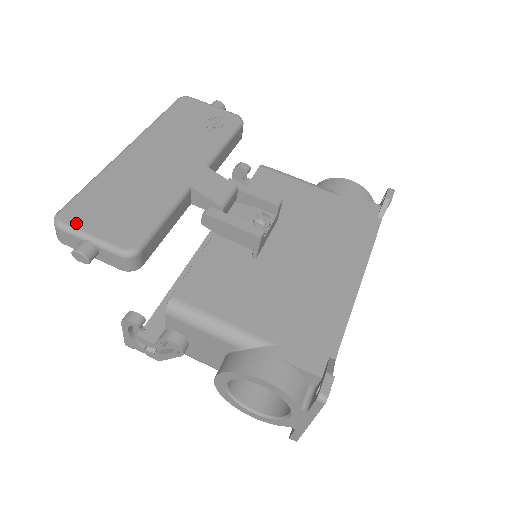
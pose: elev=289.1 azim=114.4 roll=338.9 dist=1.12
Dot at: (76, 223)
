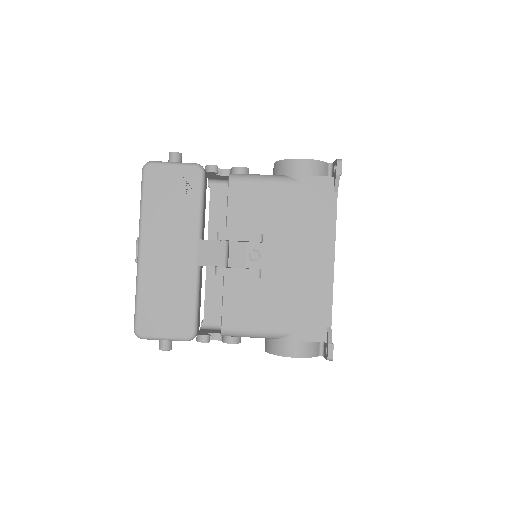
Dot at: (150, 333)
